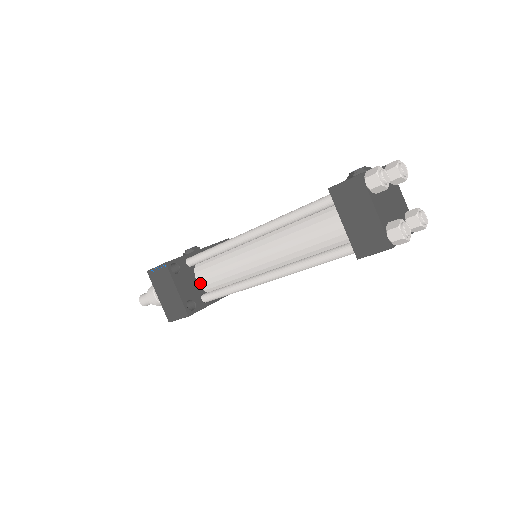
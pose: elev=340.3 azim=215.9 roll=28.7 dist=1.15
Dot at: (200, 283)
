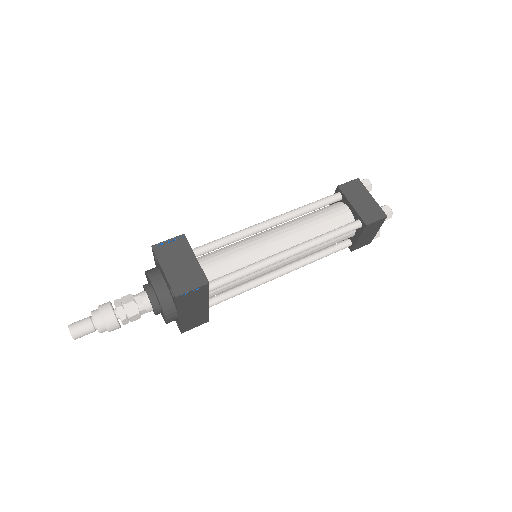
Dot at: occluded
